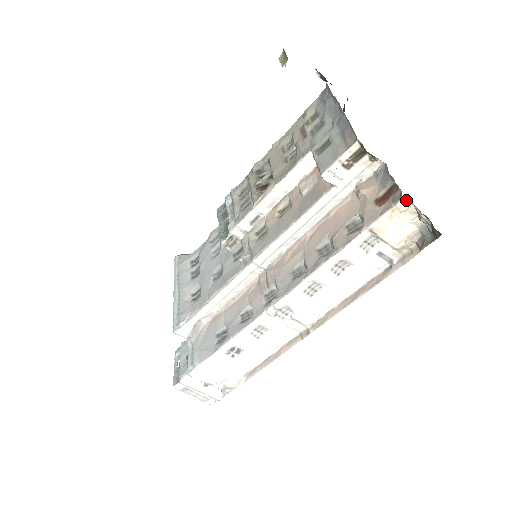
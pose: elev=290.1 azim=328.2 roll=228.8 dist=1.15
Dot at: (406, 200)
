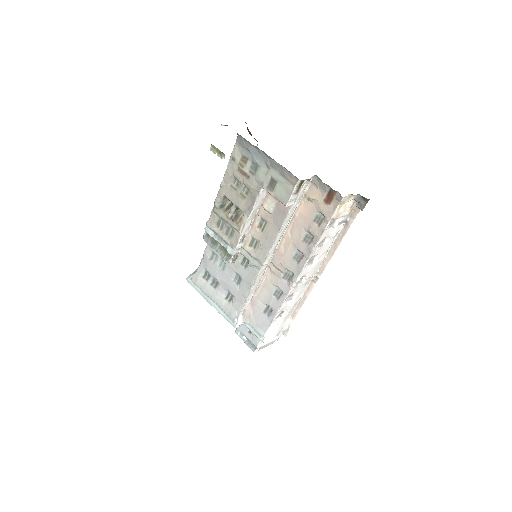
Dot at: (345, 197)
